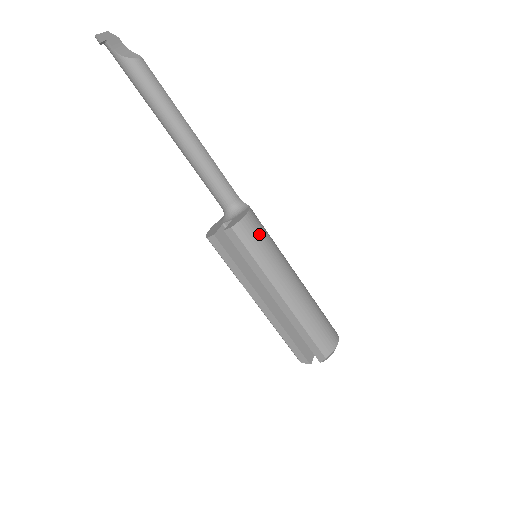
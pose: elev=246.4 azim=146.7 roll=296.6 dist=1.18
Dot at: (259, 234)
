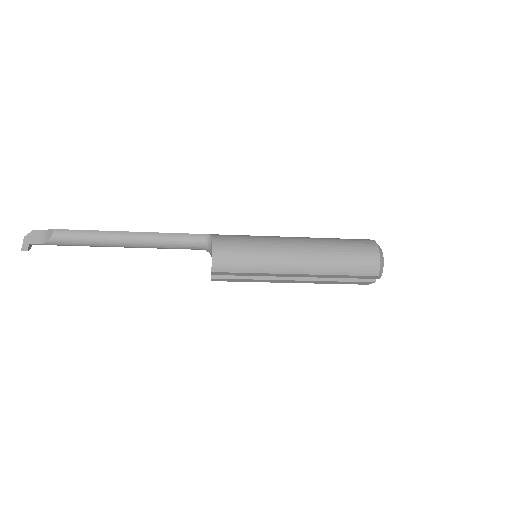
Dot at: (235, 254)
